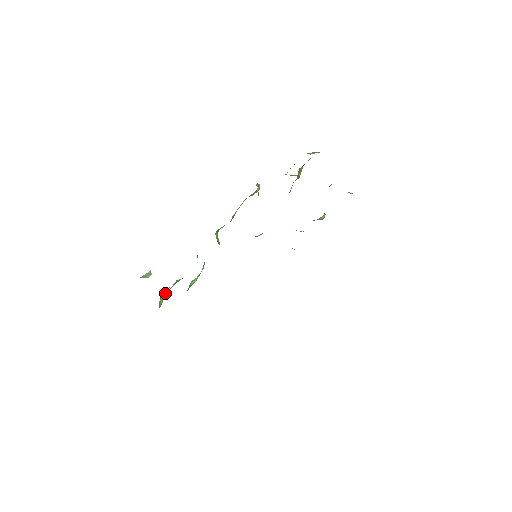
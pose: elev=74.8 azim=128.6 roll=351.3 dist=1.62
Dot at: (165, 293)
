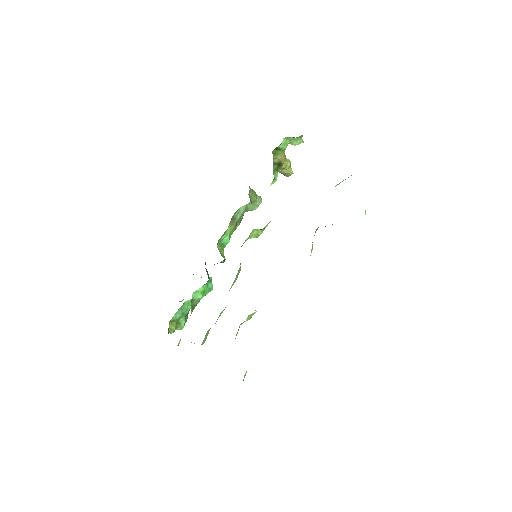
Dot at: (179, 322)
